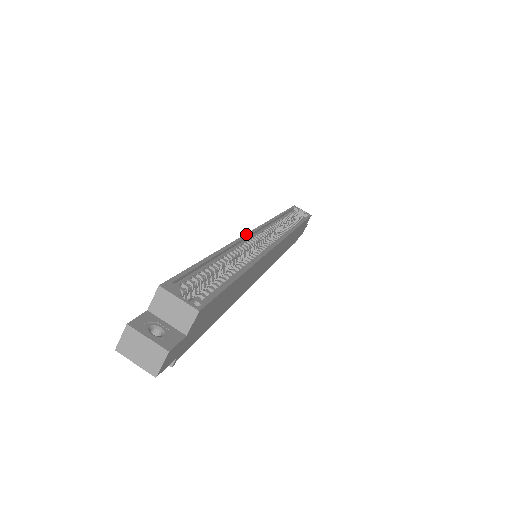
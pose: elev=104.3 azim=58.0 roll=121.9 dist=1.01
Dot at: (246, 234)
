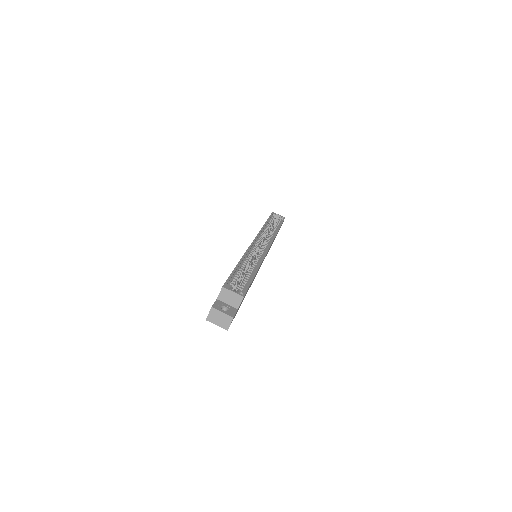
Dot at: (250, 245)
